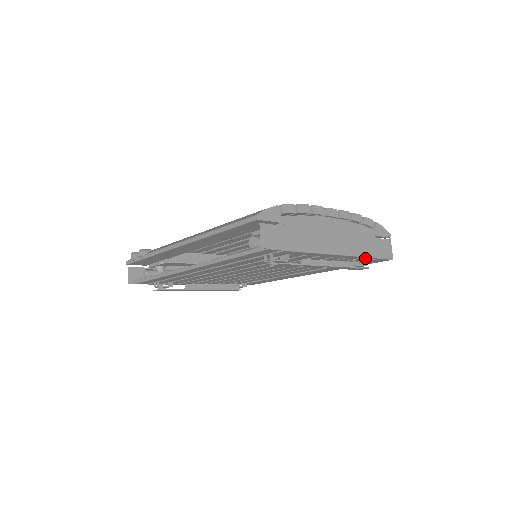
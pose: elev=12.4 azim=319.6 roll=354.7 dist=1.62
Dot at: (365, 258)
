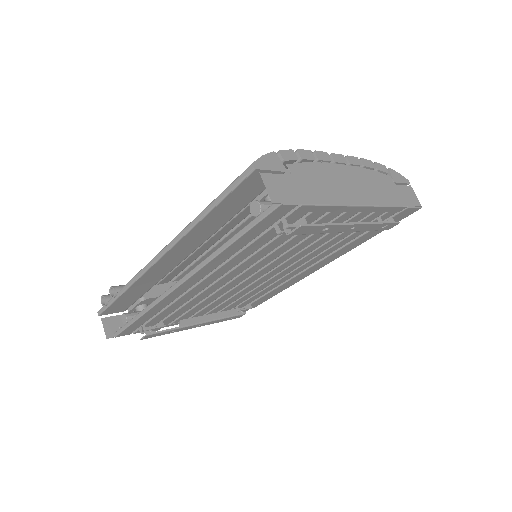
Dot at: (392, 210)
